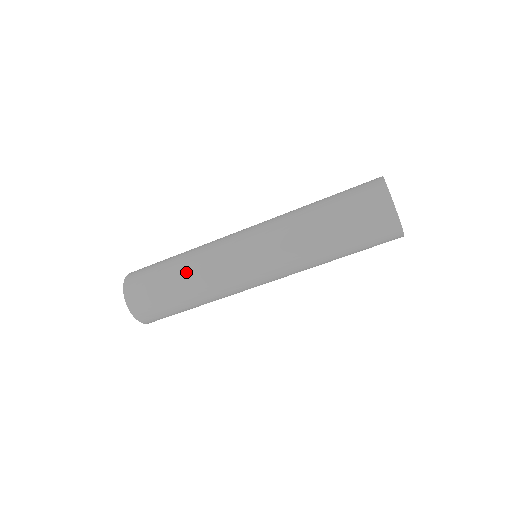
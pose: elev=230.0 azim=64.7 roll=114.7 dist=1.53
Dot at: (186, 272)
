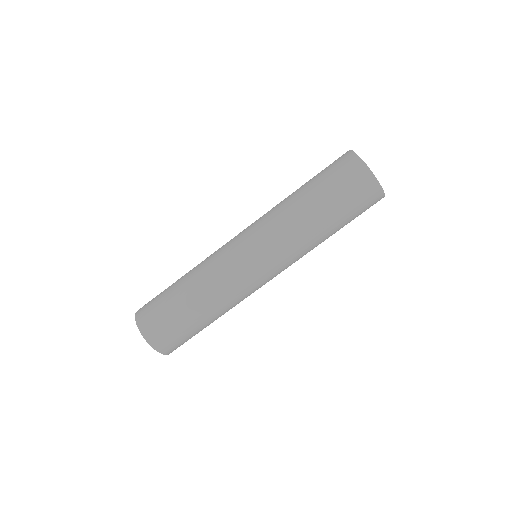
Dot at: (190, 278)
